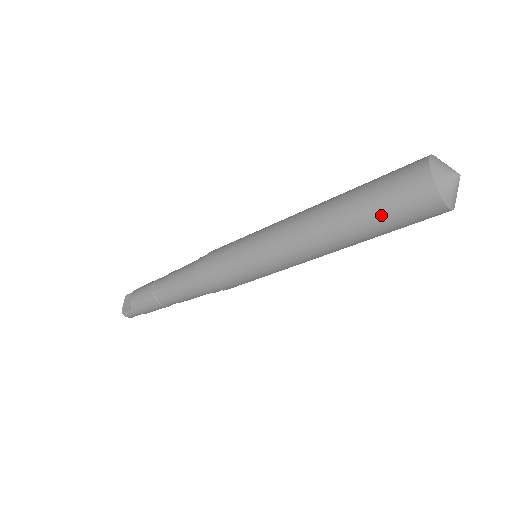
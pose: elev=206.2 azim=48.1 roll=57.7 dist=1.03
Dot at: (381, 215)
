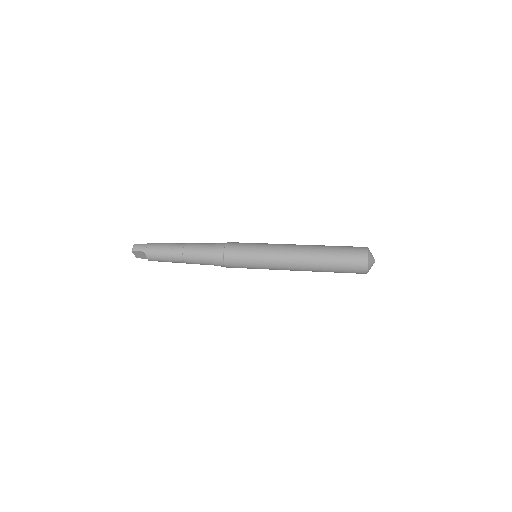
Dot at: occluded
